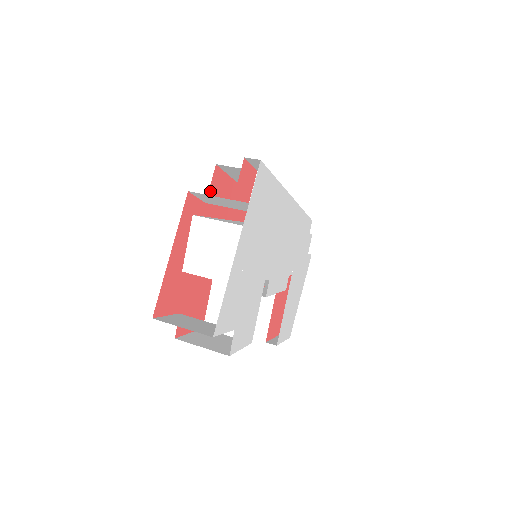
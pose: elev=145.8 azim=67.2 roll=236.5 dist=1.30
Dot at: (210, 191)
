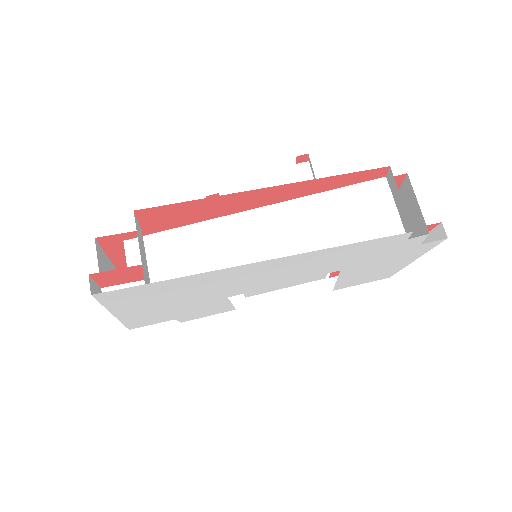
Dot at: (144, 223)
